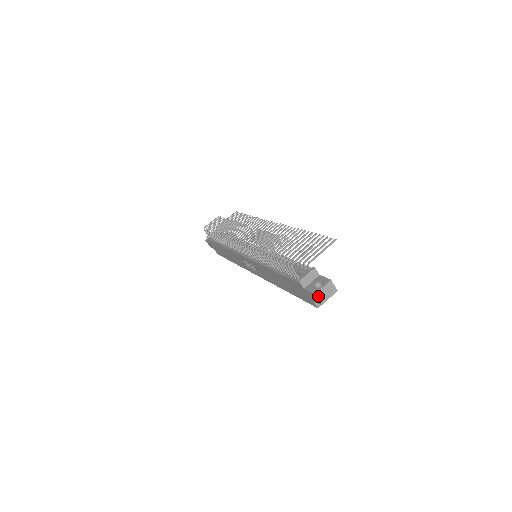
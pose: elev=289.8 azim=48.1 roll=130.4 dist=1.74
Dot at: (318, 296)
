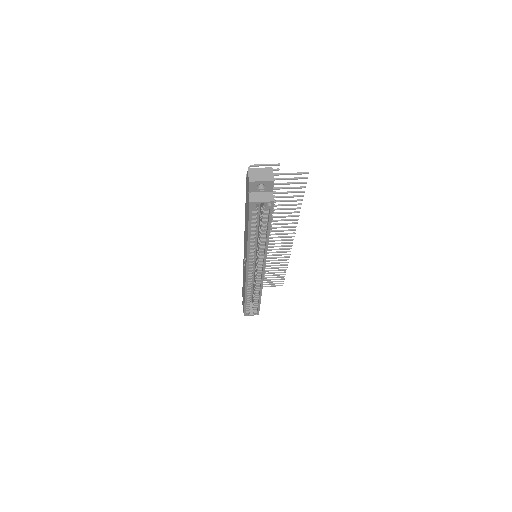
Dot at: (250, 172)
